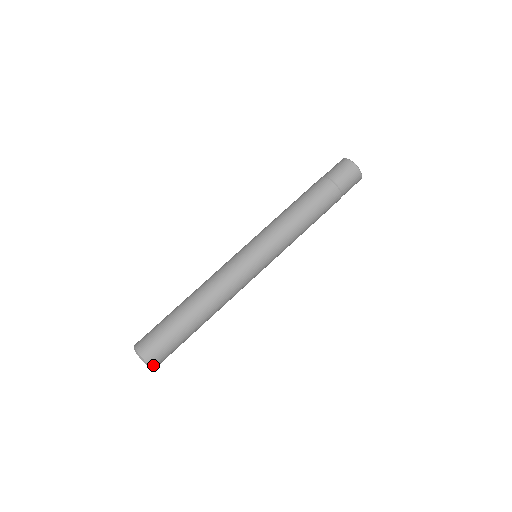
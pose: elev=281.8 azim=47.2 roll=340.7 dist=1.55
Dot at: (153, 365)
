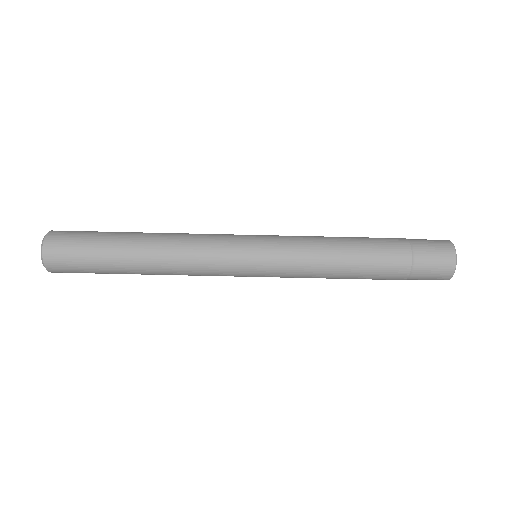
Dot at: (51, 271)
